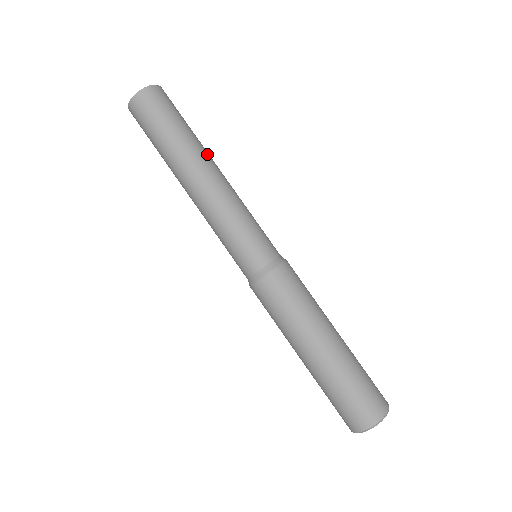
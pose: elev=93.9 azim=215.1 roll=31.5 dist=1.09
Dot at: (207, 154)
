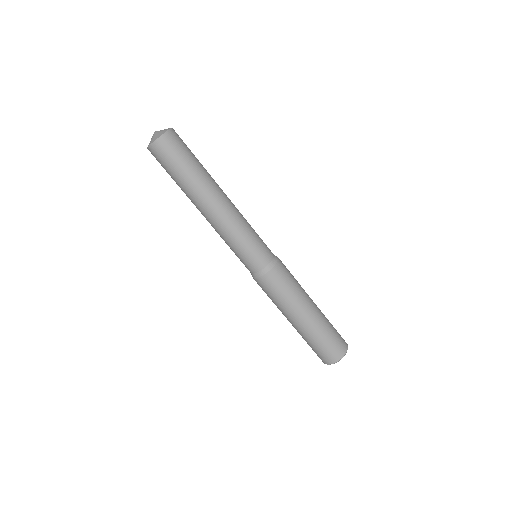
Dot at: occluded
